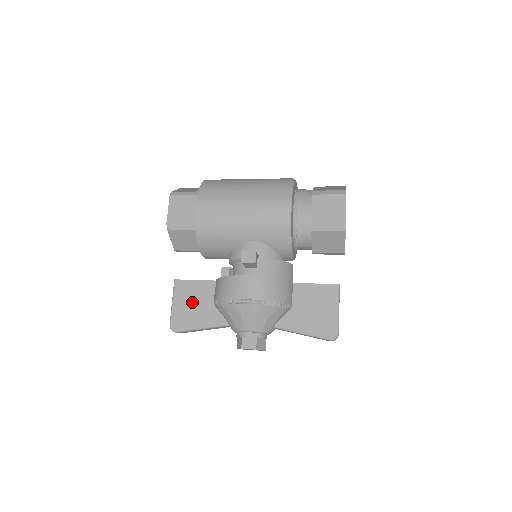
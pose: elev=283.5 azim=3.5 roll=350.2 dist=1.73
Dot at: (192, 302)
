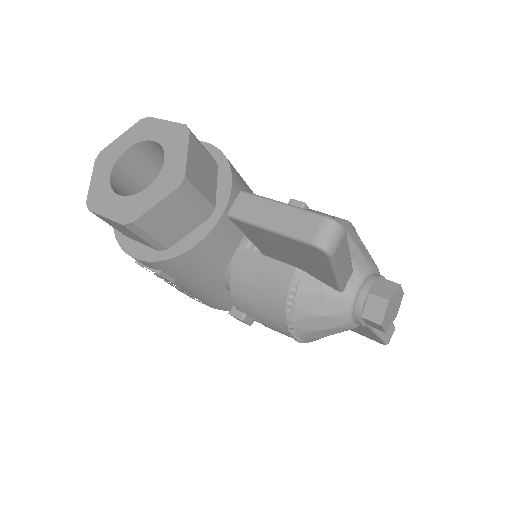
Dot at: occluded
